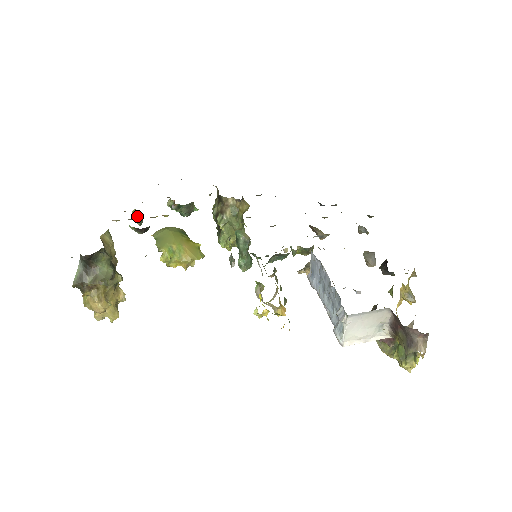
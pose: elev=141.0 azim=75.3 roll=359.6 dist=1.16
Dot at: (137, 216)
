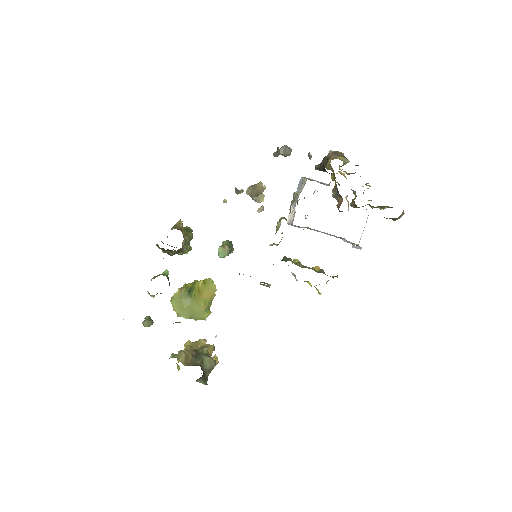
Dot at: (151, 324)
